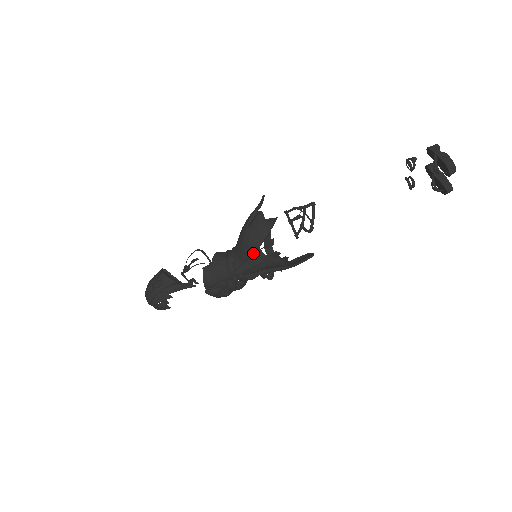
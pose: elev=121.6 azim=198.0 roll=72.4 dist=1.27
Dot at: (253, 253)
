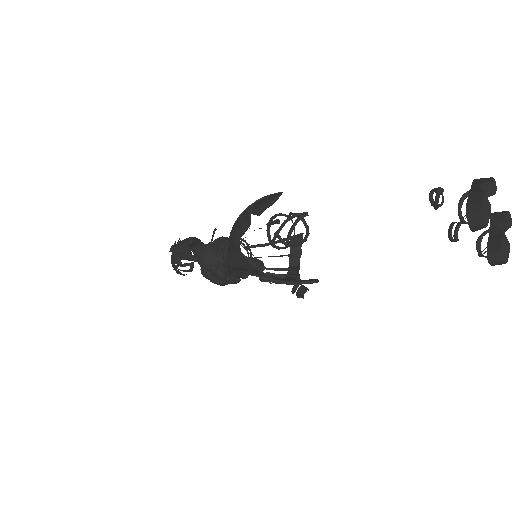
Dot at: (233, 246)
